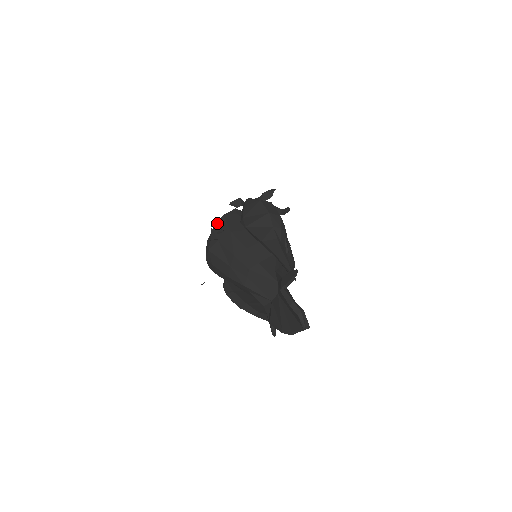
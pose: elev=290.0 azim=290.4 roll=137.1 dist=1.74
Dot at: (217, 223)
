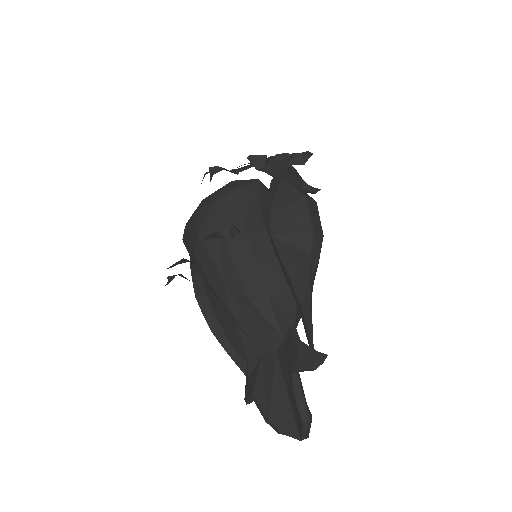
Dot at: (225, 195)
